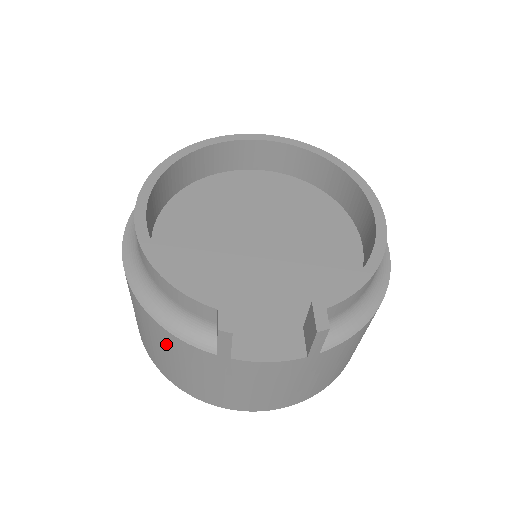
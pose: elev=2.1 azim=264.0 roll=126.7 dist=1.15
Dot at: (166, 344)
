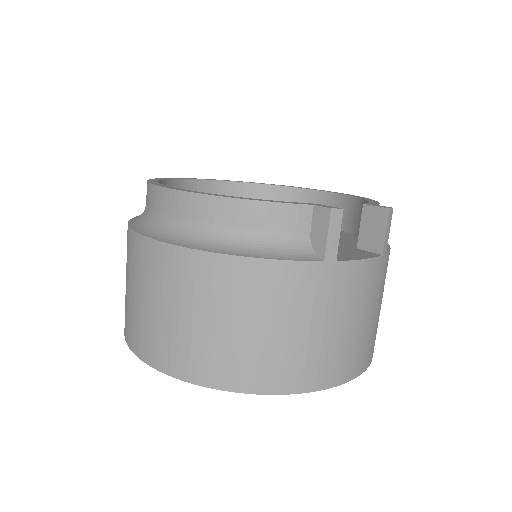
Dot at: (256, 294)
